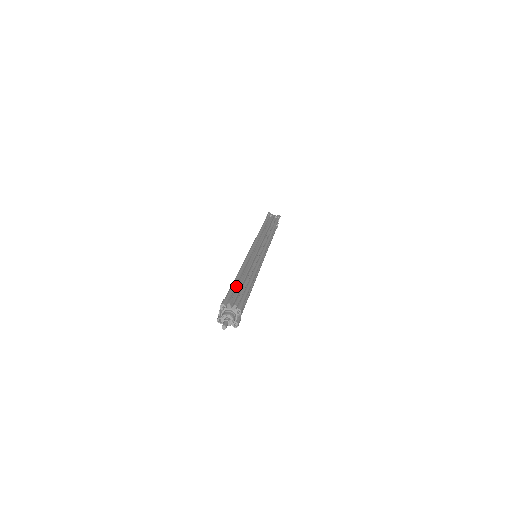
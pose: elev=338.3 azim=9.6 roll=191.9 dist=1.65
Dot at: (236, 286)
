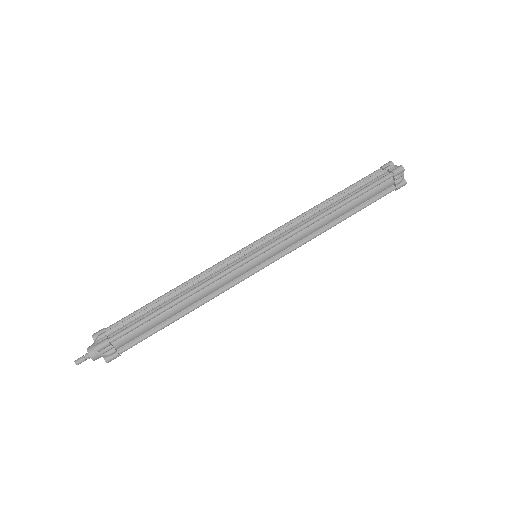
Dot at: (146, 310)
